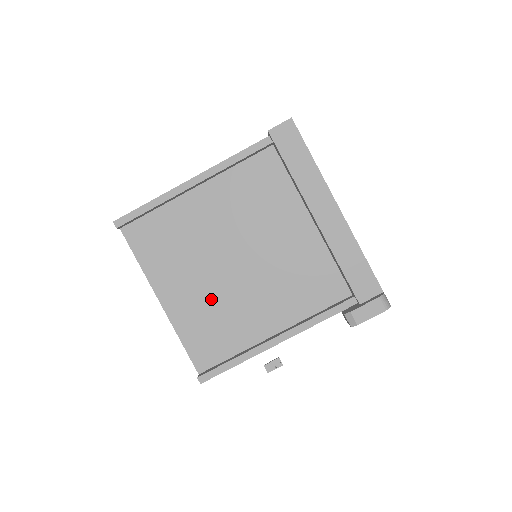
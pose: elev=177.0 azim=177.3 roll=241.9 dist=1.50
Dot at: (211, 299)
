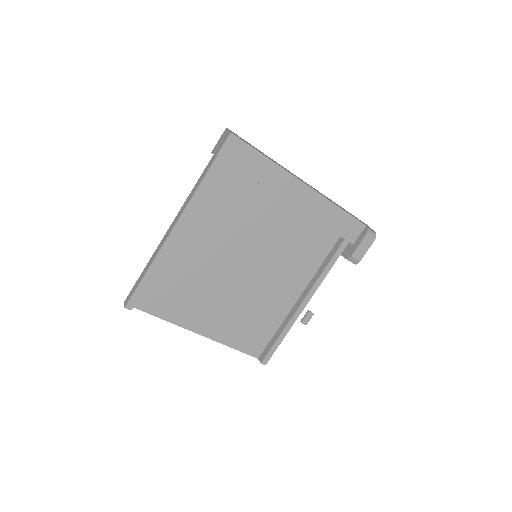
Dot at: (238, 307)
